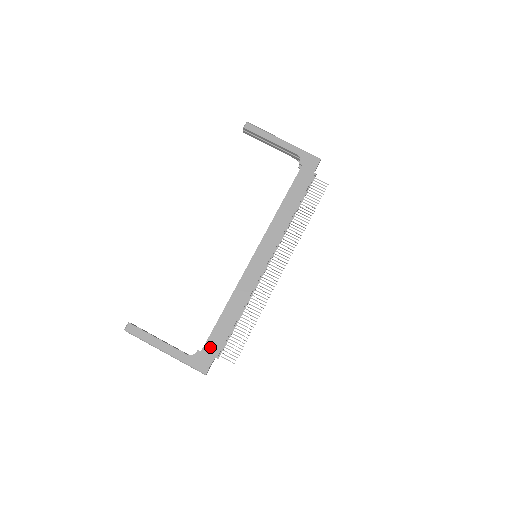
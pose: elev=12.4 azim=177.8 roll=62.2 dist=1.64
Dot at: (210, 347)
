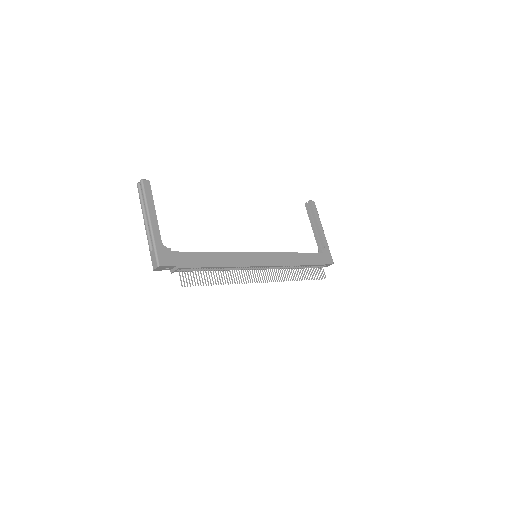
Dot at: (180, 257)
